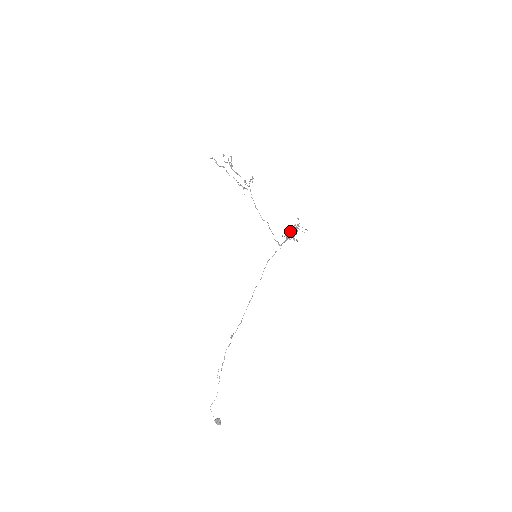
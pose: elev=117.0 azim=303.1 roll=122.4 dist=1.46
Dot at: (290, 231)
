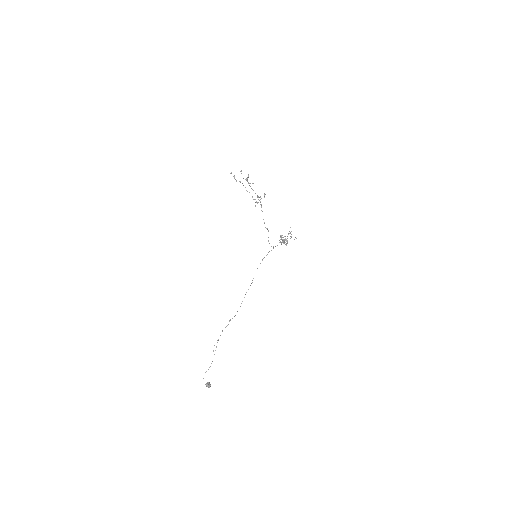
Dot at: (283, 237)
